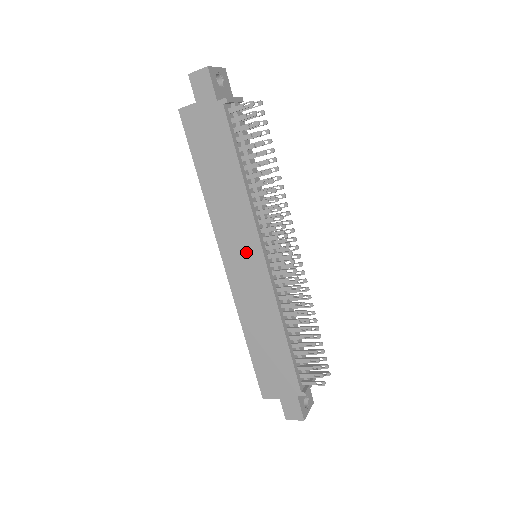
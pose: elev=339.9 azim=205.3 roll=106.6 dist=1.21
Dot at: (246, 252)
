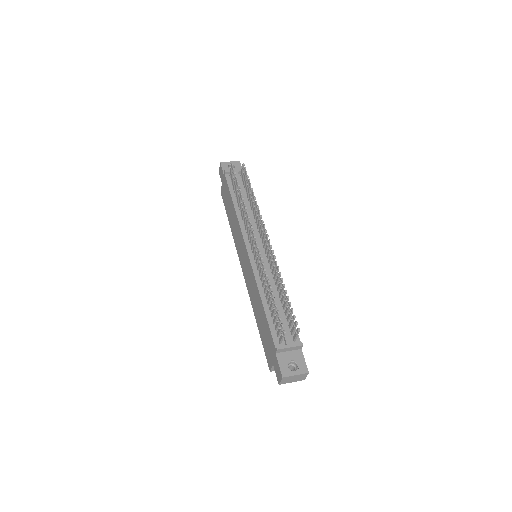
Dot at: (243, 252)
